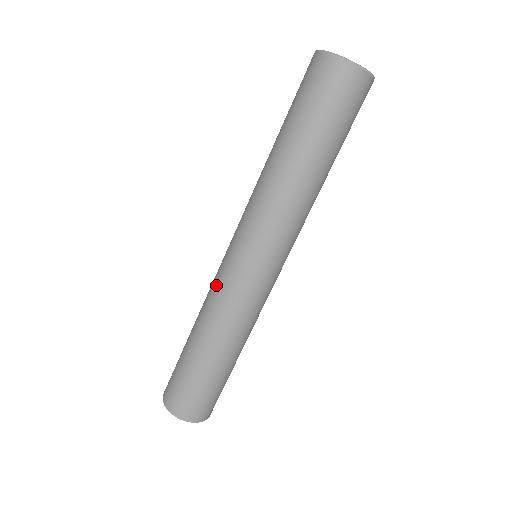
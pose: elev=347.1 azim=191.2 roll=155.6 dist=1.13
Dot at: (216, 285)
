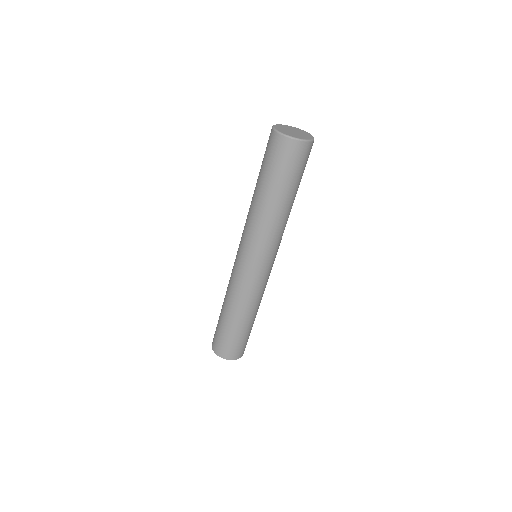
Dot at: (237, 282)
